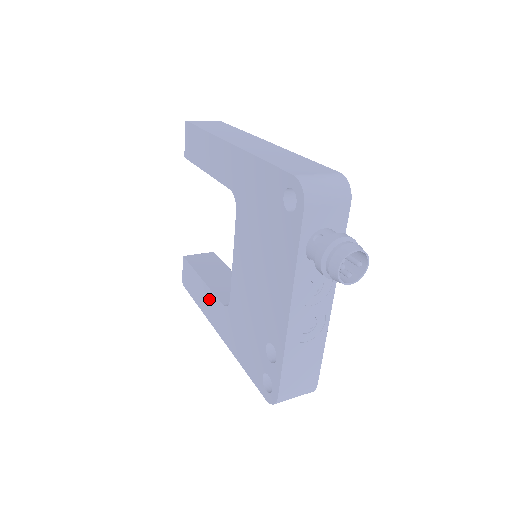
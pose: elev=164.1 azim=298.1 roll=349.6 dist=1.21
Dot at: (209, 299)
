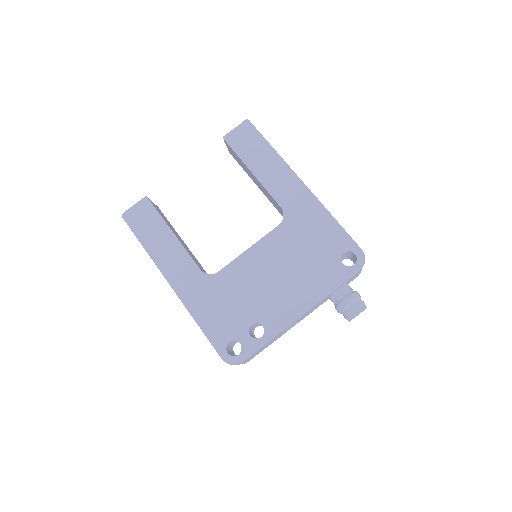
Dot at: (176, 254)
